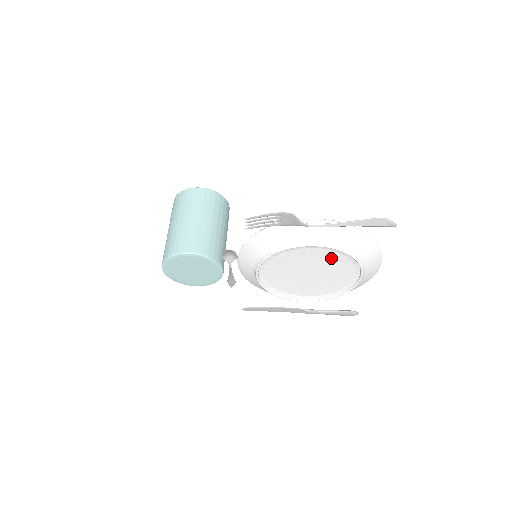
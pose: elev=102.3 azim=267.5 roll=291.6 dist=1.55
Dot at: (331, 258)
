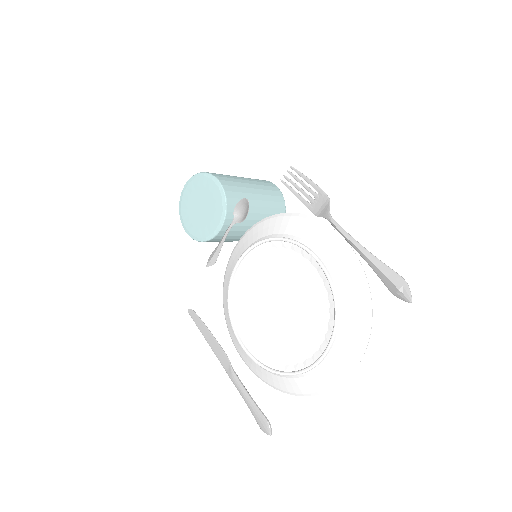
Dot at: (315, 298)
